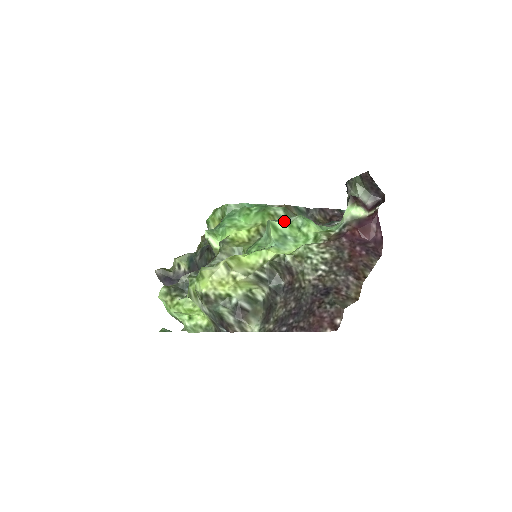
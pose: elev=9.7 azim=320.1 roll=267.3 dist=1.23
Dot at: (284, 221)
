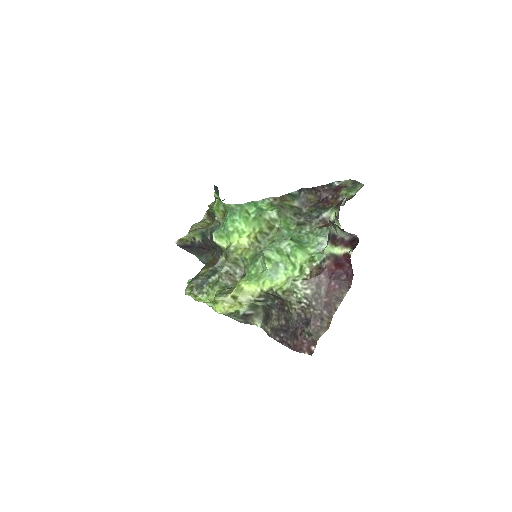
Dot at: (276, 249)
